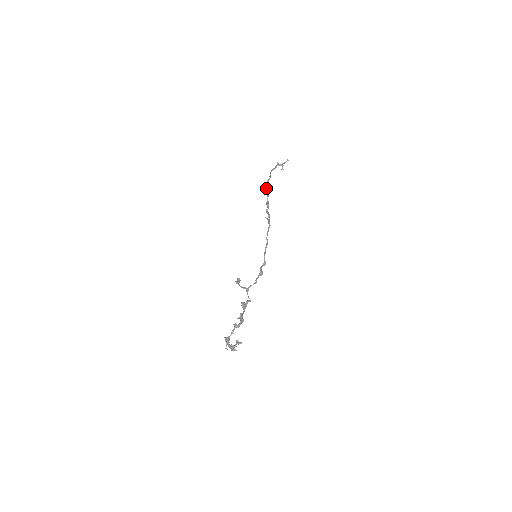
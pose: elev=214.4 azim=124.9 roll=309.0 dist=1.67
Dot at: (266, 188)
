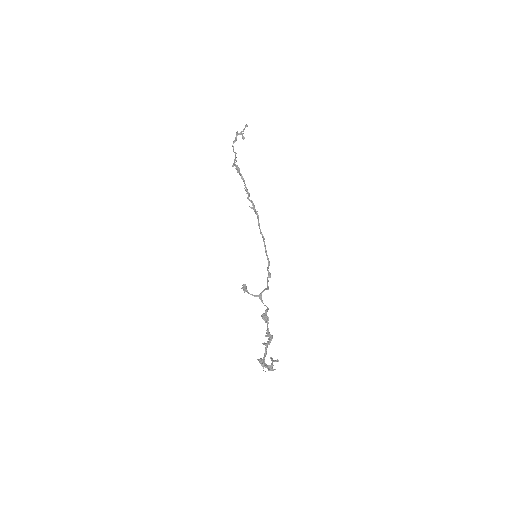
Dot at: (238, 170)
